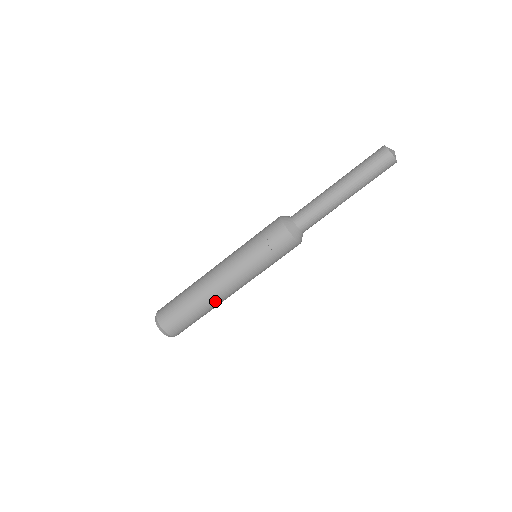
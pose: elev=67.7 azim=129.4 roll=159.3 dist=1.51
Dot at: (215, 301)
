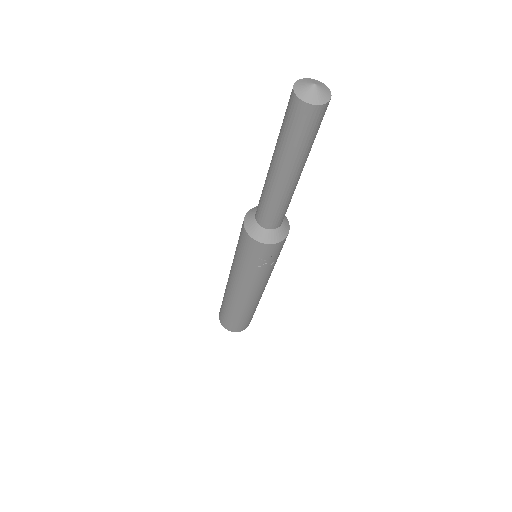
Dot at: (260, 298)
